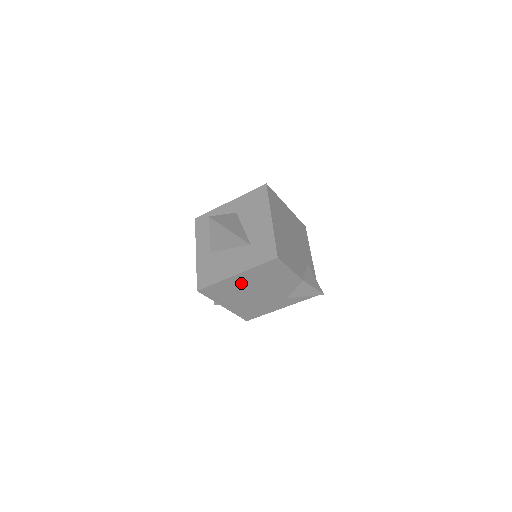
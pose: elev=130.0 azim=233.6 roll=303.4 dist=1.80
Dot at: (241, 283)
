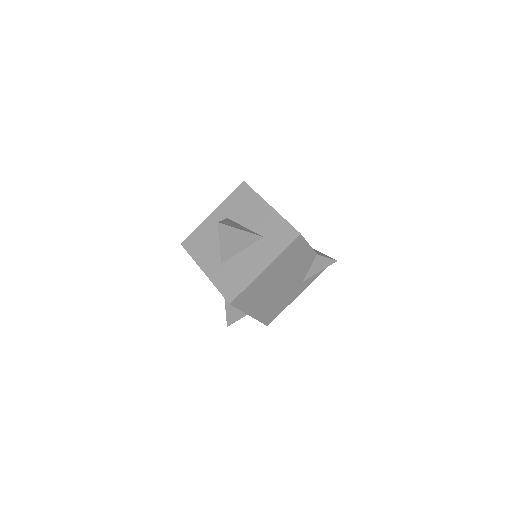
Dot at: (268, 278)
